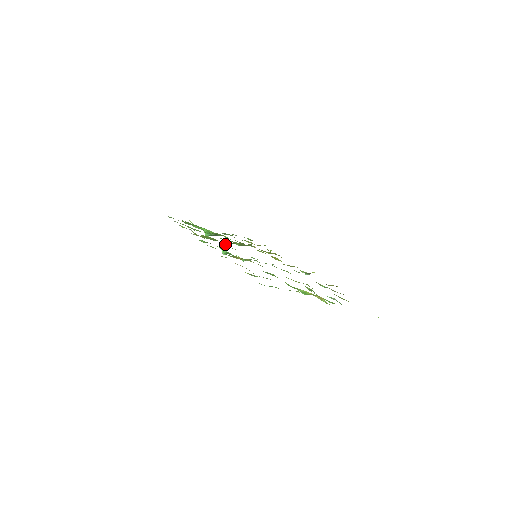
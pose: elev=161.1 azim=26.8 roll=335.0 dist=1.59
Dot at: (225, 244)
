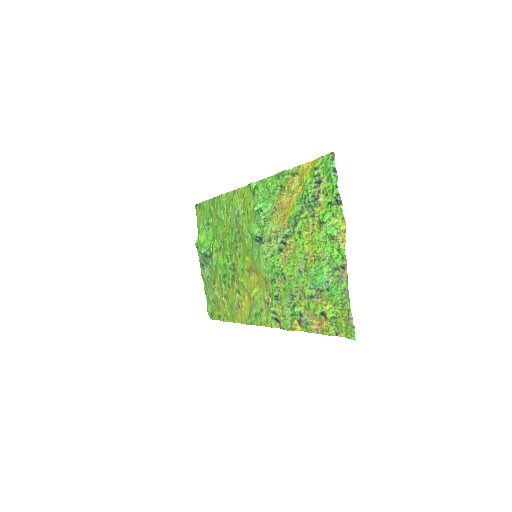
Dot at: (244, 227)
